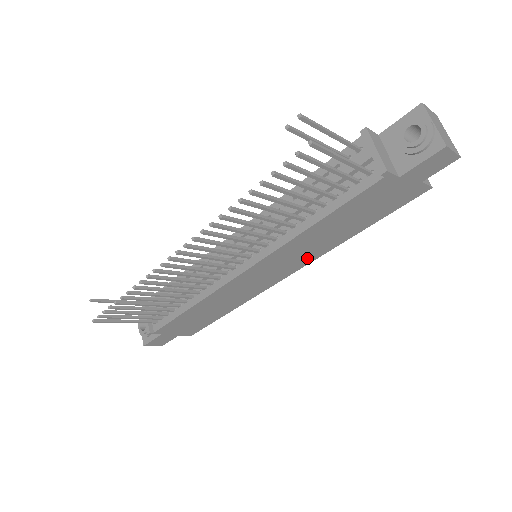
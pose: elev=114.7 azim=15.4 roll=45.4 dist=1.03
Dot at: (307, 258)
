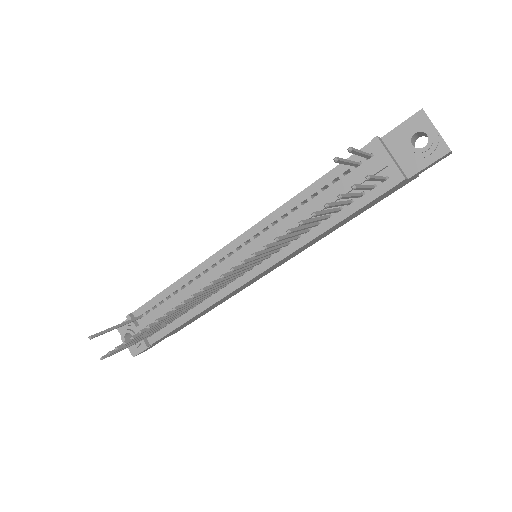
Dot at: (304, 249)
